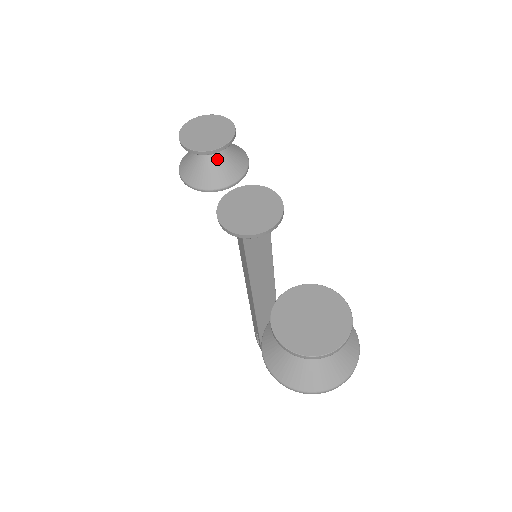
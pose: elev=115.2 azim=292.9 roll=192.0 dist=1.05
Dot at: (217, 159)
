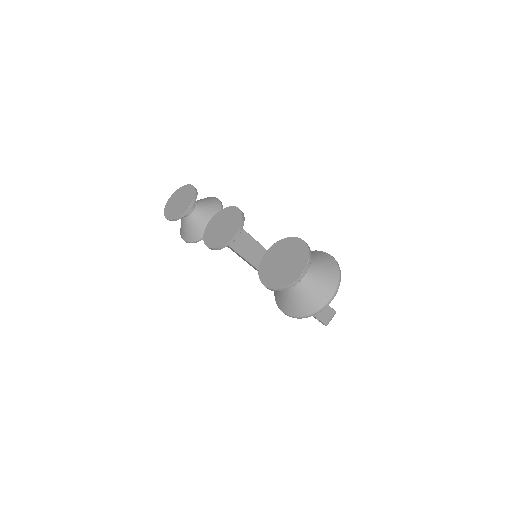
Dot at: (197, 214)
